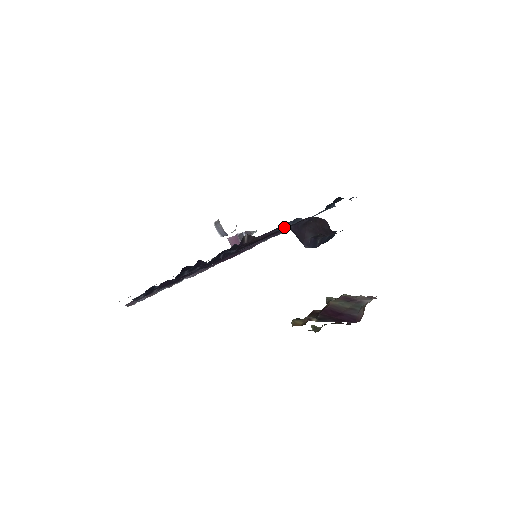
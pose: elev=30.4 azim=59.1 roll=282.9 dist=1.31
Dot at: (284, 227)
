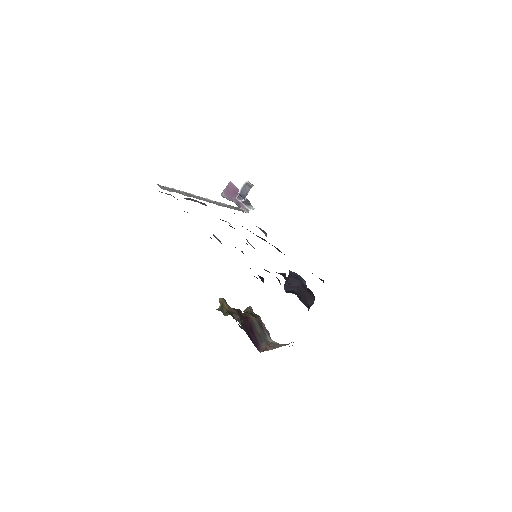
Dot at: occluded
